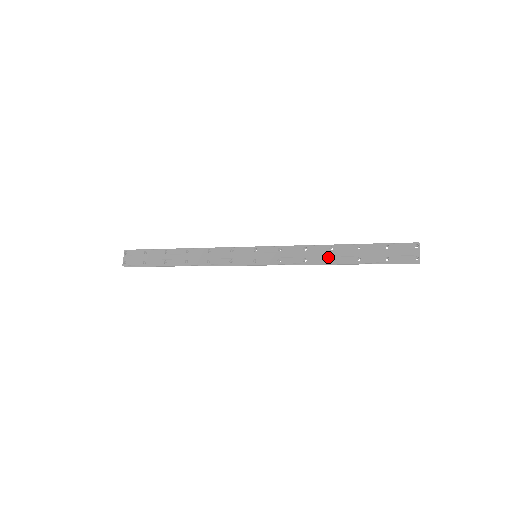
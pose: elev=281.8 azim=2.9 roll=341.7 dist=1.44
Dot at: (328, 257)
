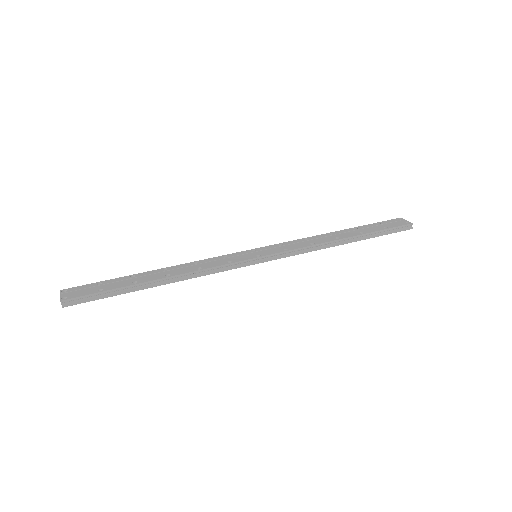
Dot at: (333, 237)
